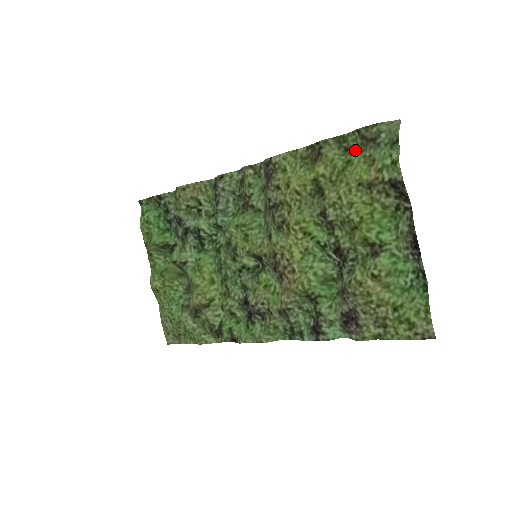
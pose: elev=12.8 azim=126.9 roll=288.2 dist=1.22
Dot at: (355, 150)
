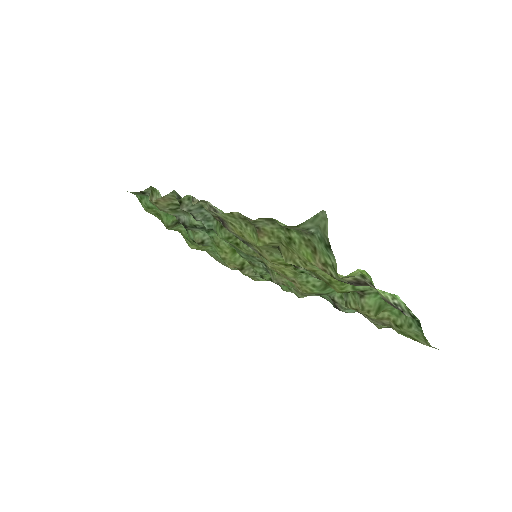
Dot at: (291, 229)
